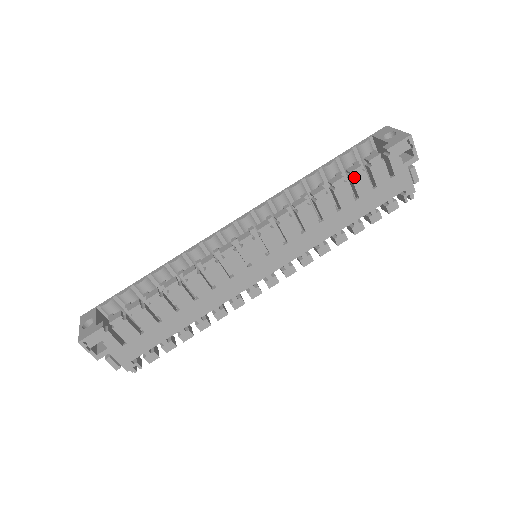
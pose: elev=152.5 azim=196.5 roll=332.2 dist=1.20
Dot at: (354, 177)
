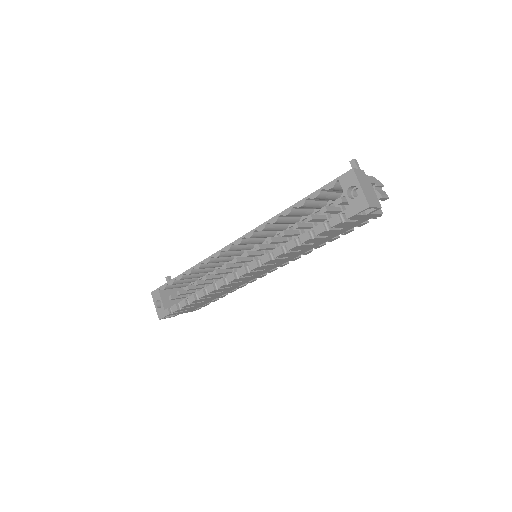
Dot at: (320, 235)
